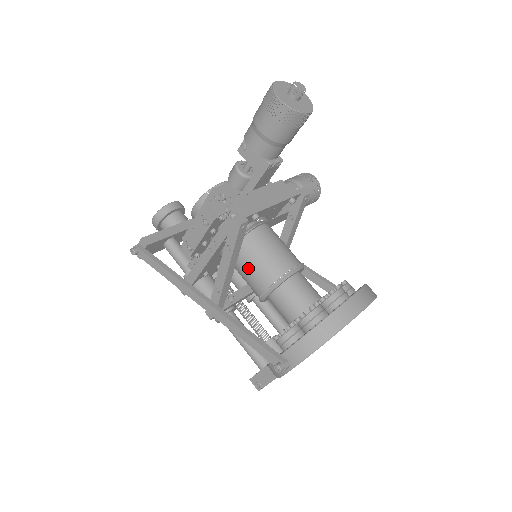
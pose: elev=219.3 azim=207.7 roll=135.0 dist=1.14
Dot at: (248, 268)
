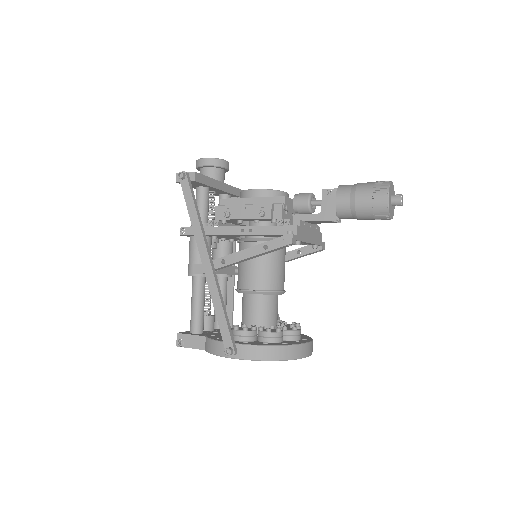
Dot at: (254, 265)
